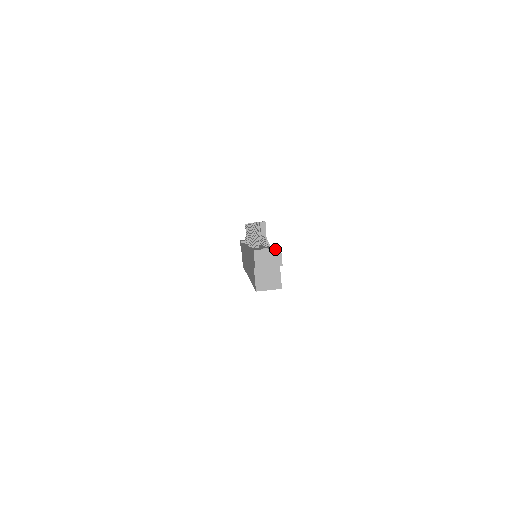
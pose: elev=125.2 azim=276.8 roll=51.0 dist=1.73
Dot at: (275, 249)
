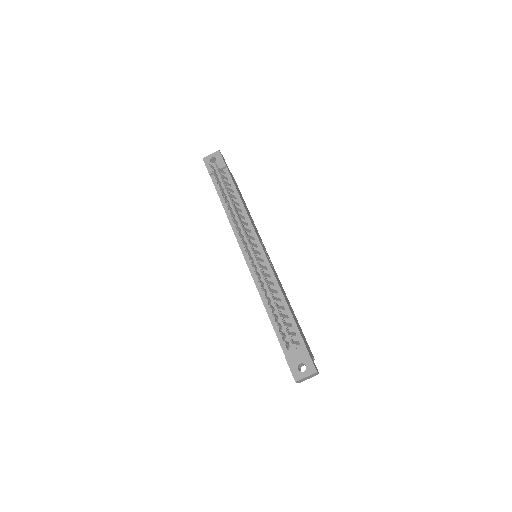
Dot at: (312, 374)
